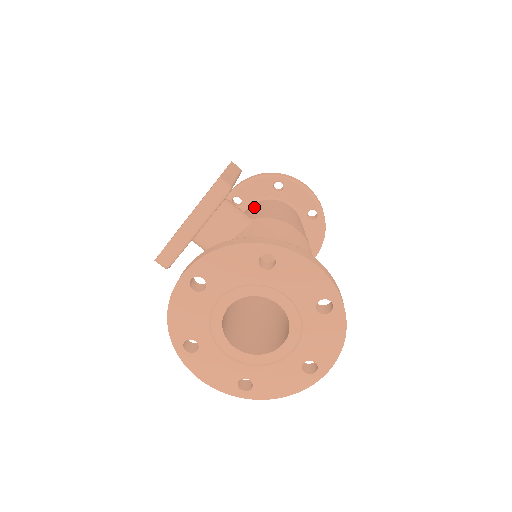
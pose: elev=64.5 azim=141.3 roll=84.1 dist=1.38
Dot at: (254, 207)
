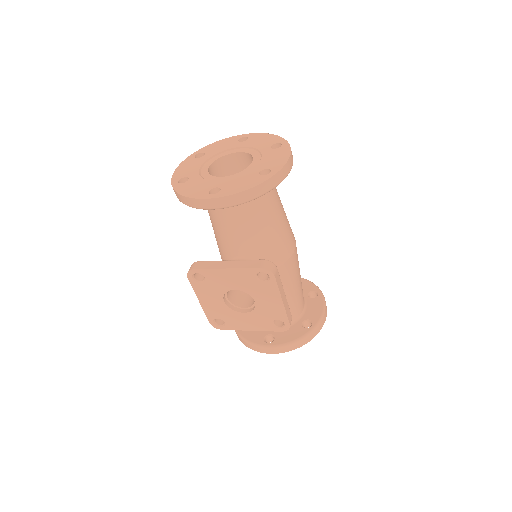
Dot at: (250, 222)
